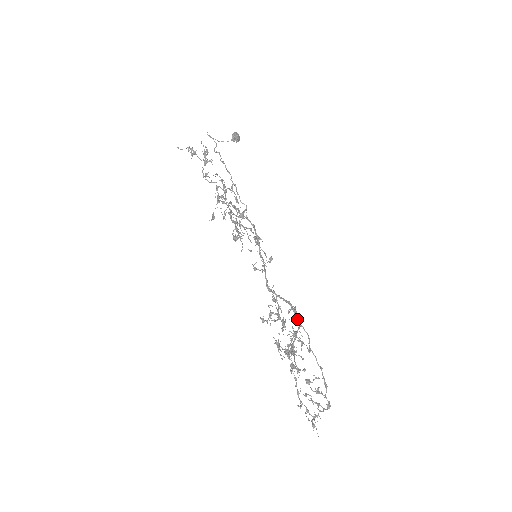
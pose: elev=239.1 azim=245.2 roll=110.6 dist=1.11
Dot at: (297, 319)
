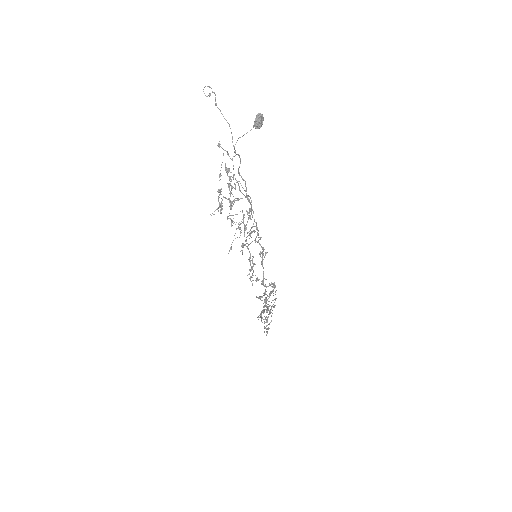
Dot at: (273, 287)
